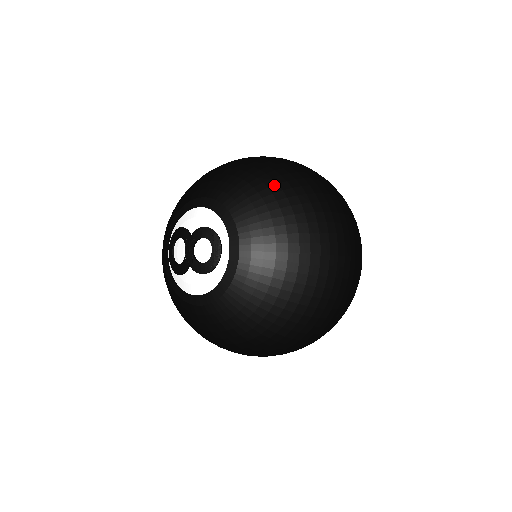
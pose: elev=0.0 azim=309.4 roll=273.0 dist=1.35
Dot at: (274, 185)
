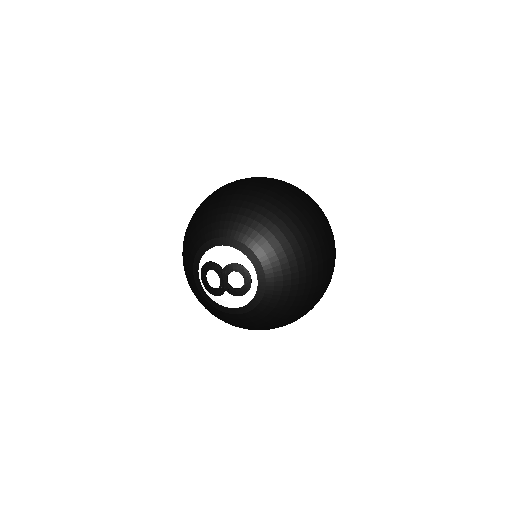
Dot at: (279, 221)
